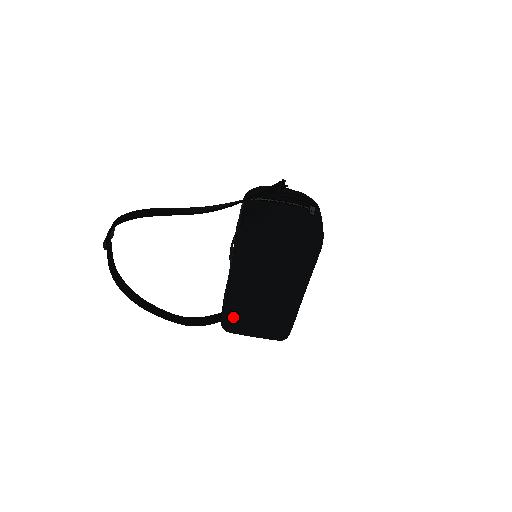
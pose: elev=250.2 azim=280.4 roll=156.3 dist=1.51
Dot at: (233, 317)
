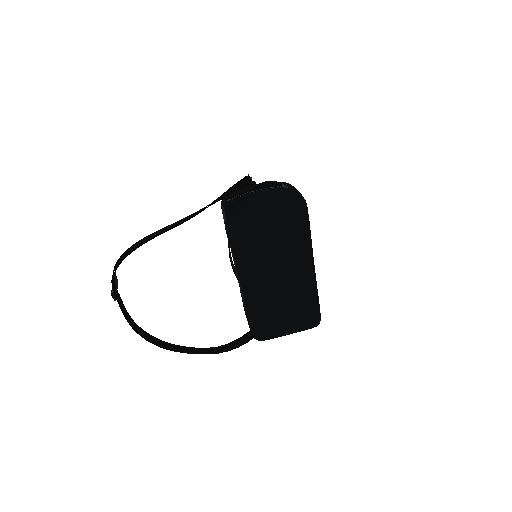
Dot at: (260, 321)
